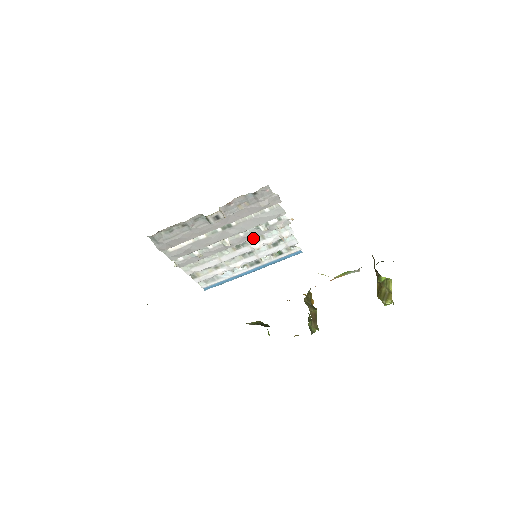
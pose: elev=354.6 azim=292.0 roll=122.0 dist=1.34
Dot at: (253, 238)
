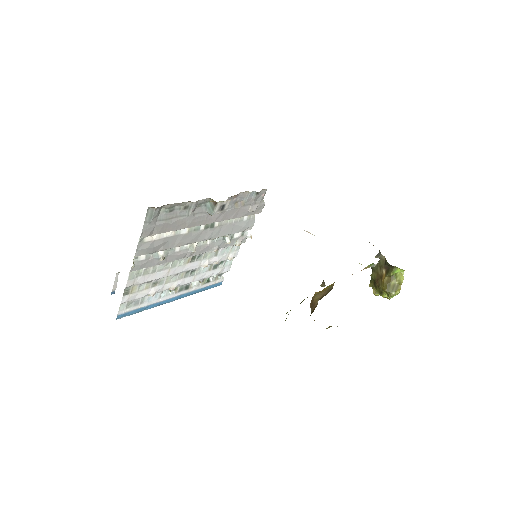
Dot at: (214, 250)
